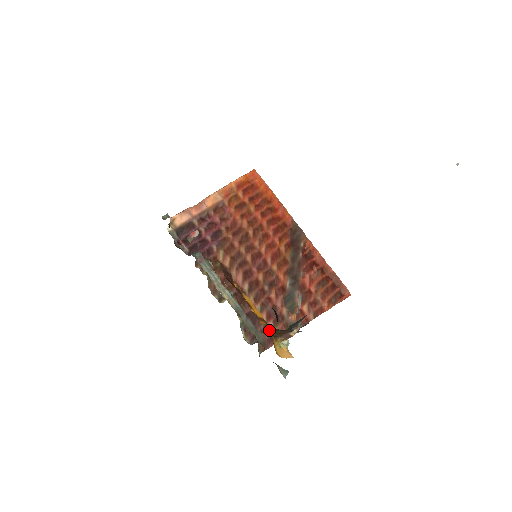
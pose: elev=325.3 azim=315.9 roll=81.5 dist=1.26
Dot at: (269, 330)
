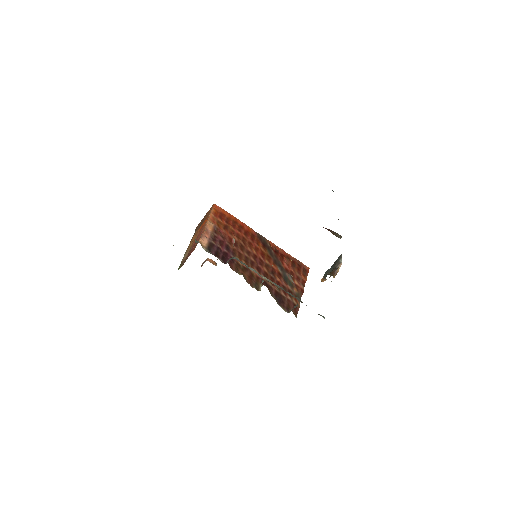
Dot at: (291, 301)
